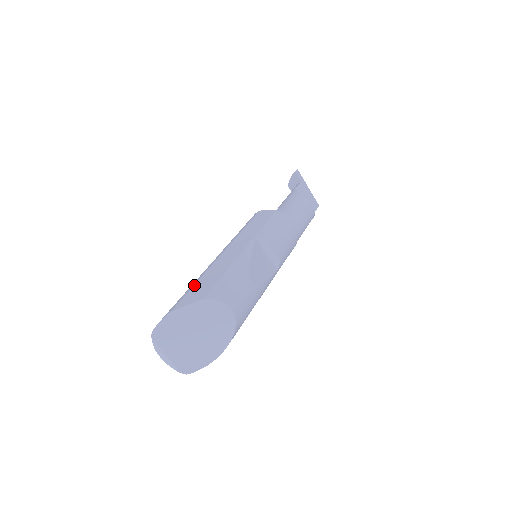
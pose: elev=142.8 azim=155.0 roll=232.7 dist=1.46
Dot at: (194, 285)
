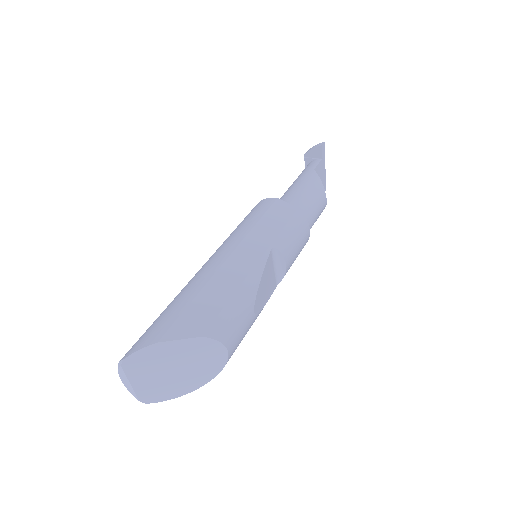
Dot at: (190, 304)
